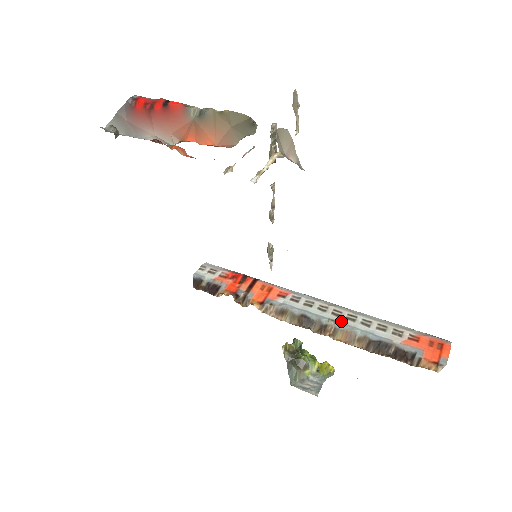
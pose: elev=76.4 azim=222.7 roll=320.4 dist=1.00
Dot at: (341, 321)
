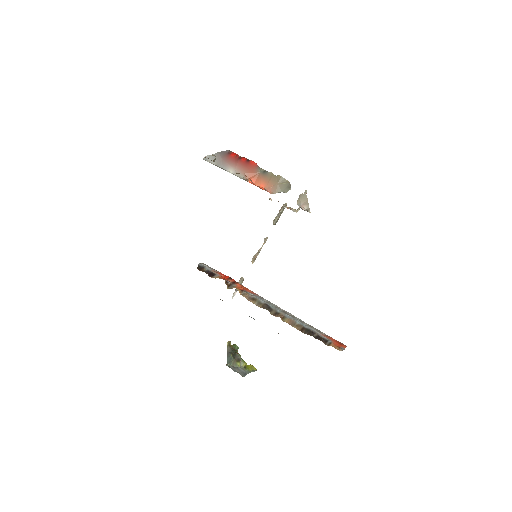
Dot at: (288, 315)
